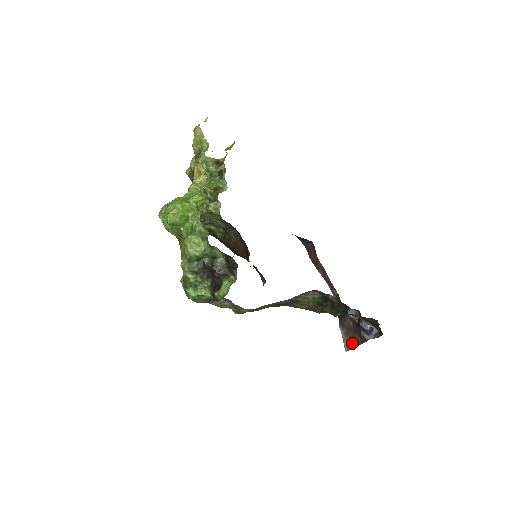
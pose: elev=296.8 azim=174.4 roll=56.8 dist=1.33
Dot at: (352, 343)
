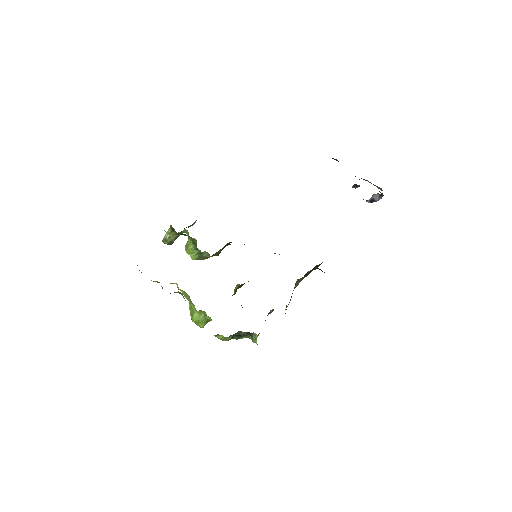
Dot at: (379, 191)
